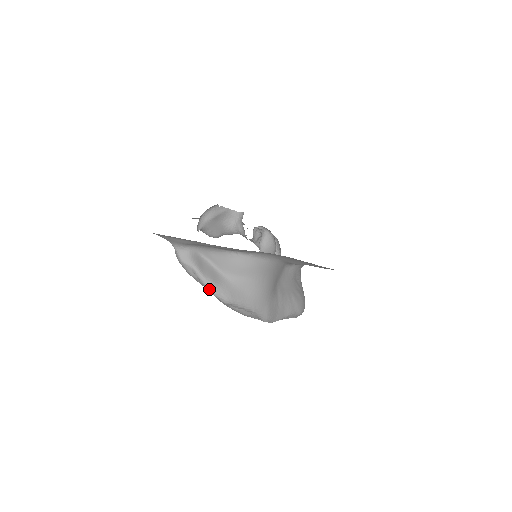
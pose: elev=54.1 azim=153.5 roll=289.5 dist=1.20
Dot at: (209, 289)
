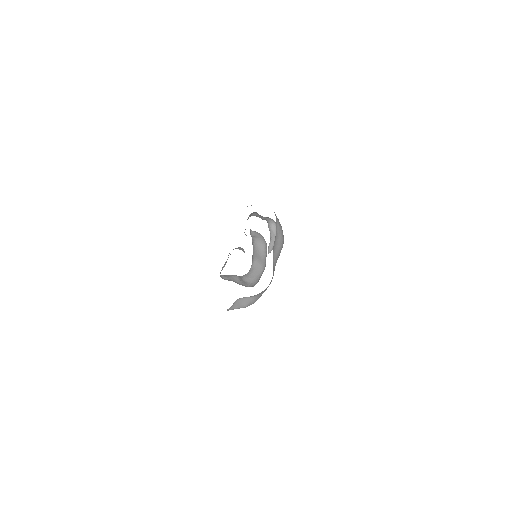
Dot at: occluded
